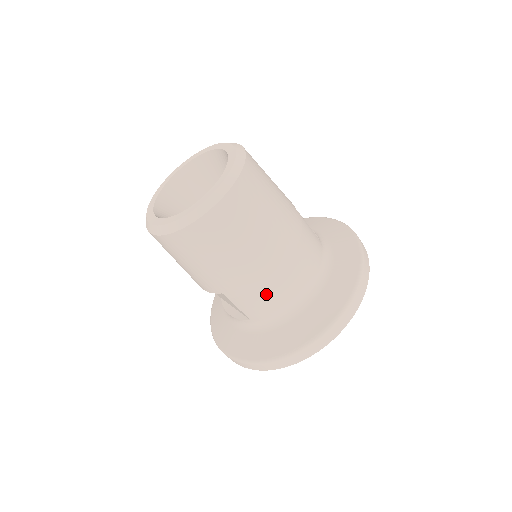
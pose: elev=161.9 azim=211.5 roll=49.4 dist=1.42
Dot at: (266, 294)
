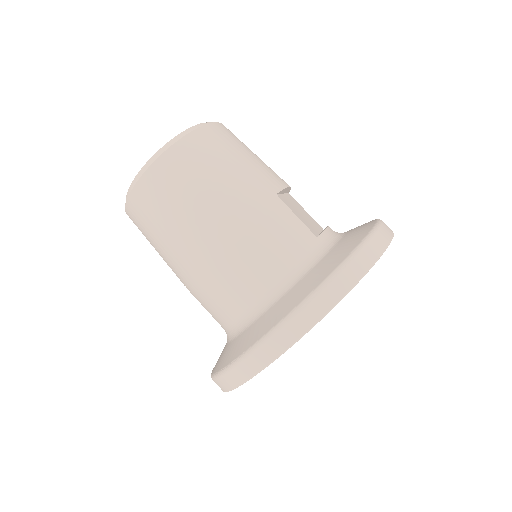
Dot at: (212, 290)
